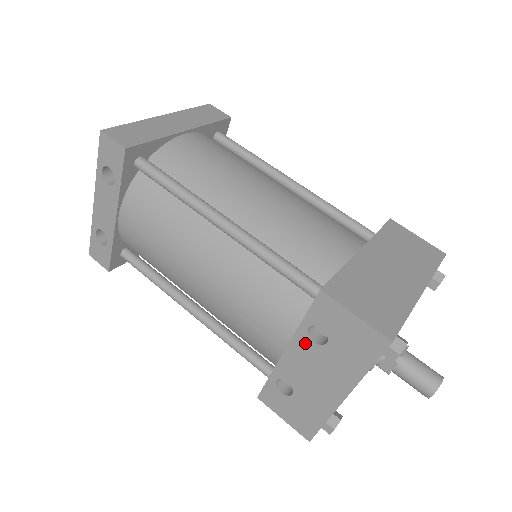
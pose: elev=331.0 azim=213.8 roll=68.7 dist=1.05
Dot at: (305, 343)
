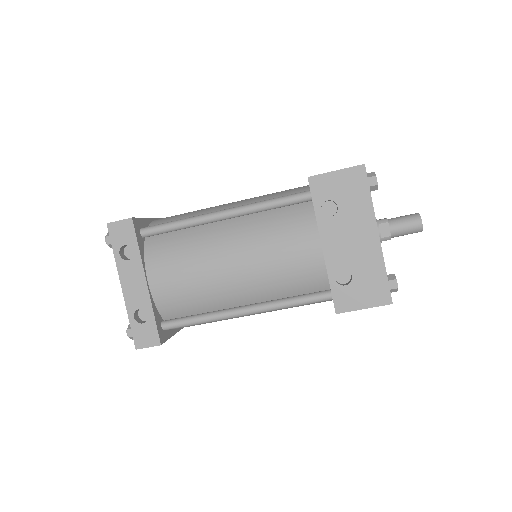
Dot at: (328, 224)
